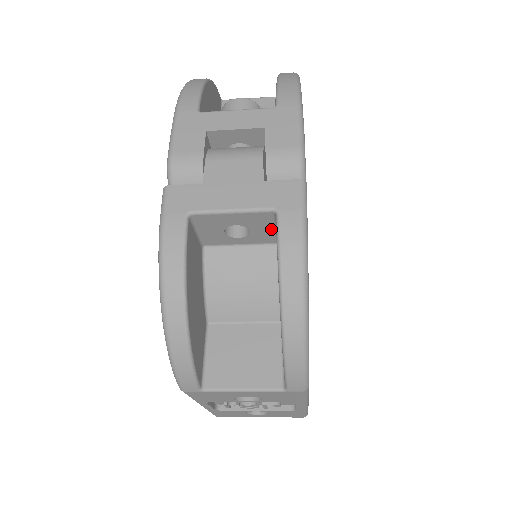
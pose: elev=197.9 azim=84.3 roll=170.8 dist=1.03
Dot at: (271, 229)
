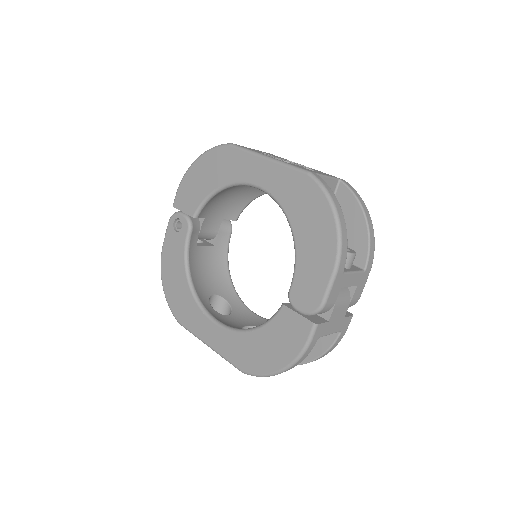
Dot at: occluded
